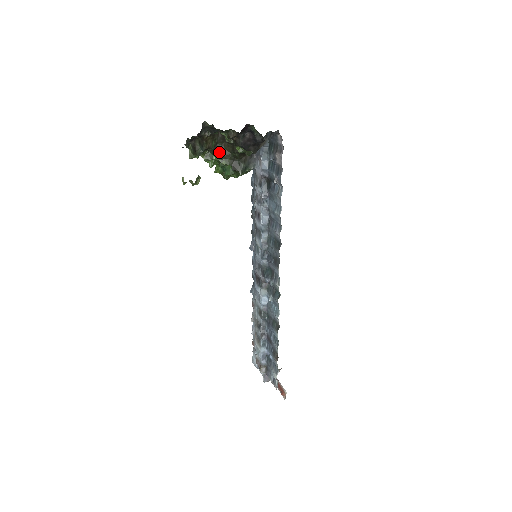
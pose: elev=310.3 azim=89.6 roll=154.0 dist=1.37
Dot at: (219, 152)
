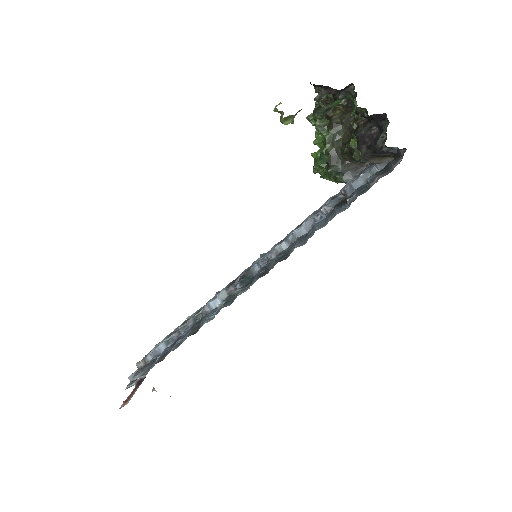
Dot at: (335, 133)
